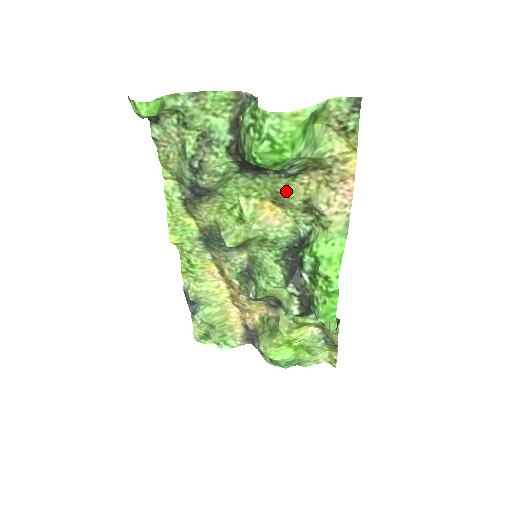
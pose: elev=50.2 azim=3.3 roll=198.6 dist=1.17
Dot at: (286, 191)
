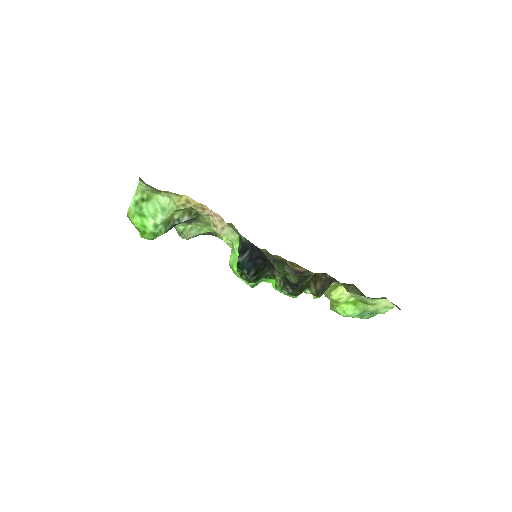
Dot at: occluded
